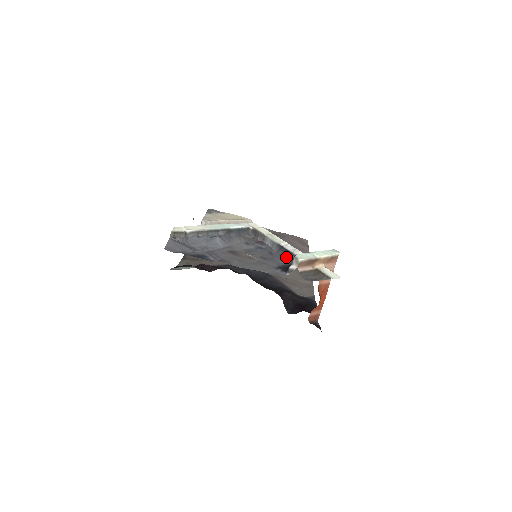
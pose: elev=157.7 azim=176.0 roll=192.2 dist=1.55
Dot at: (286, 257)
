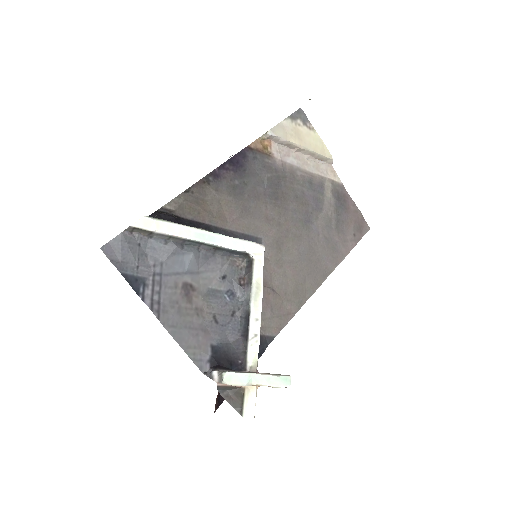
Dot at: (240, 335)
